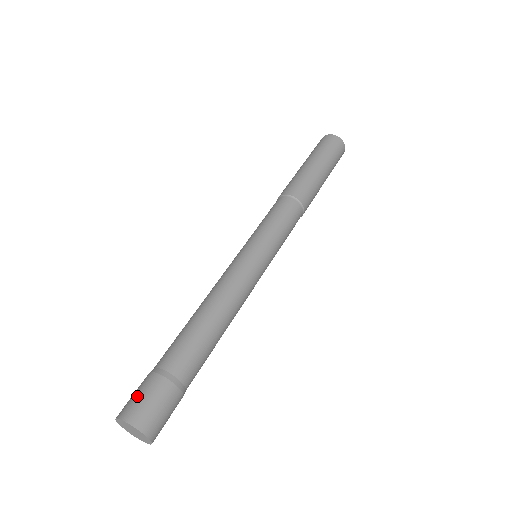
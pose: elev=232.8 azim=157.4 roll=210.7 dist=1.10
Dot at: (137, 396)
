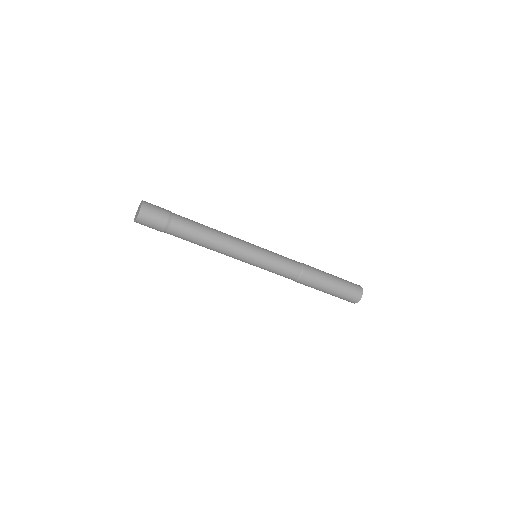
Dot at: occluded
